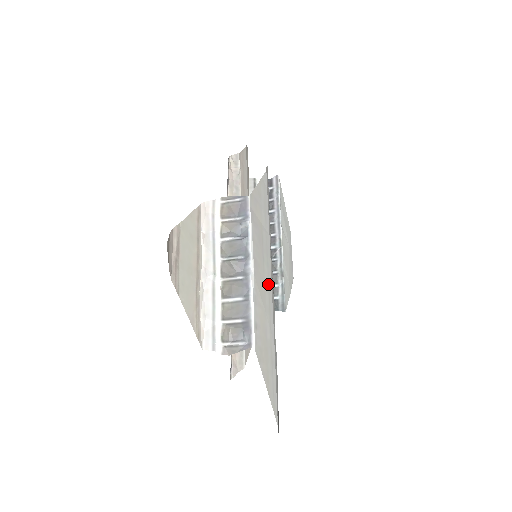
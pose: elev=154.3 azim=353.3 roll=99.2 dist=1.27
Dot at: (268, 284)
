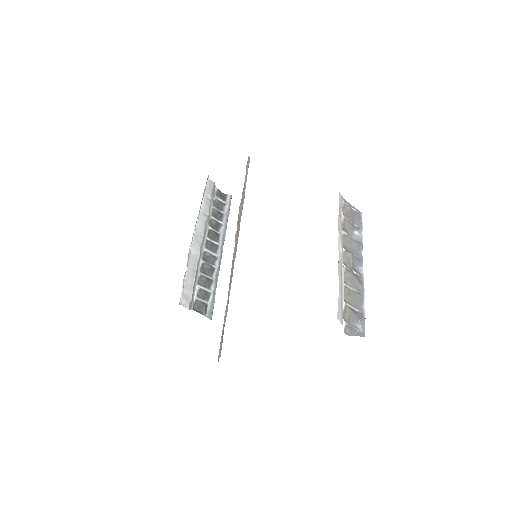
Dot at: occluded
